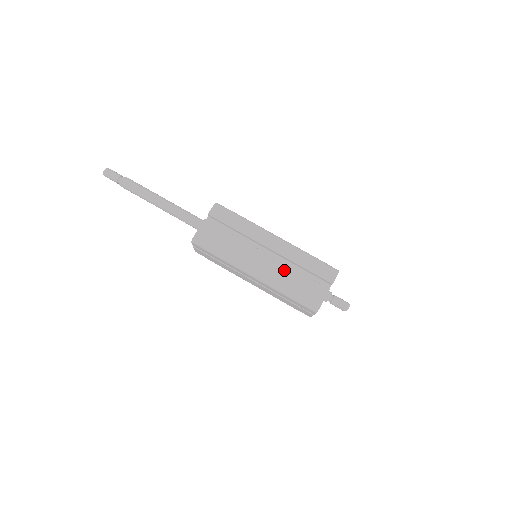
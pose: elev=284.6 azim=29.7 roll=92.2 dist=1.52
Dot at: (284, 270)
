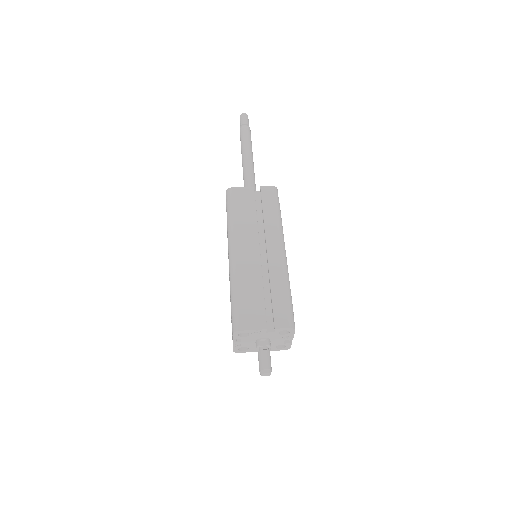
Dot at: (255, 275)
